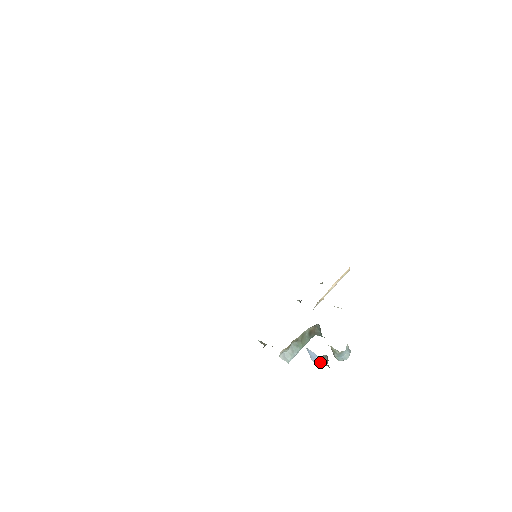
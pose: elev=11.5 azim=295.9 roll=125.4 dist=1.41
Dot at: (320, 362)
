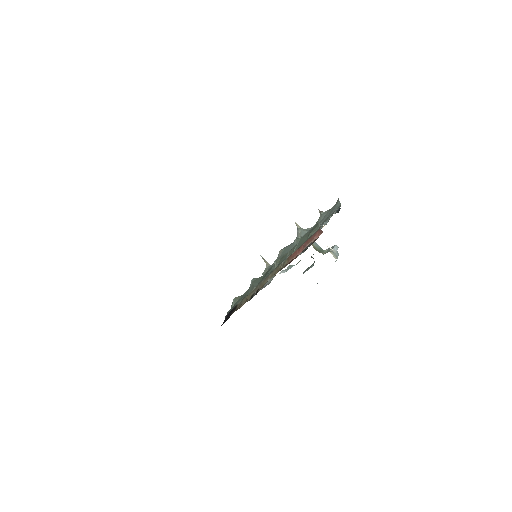
Dot at: occluded
